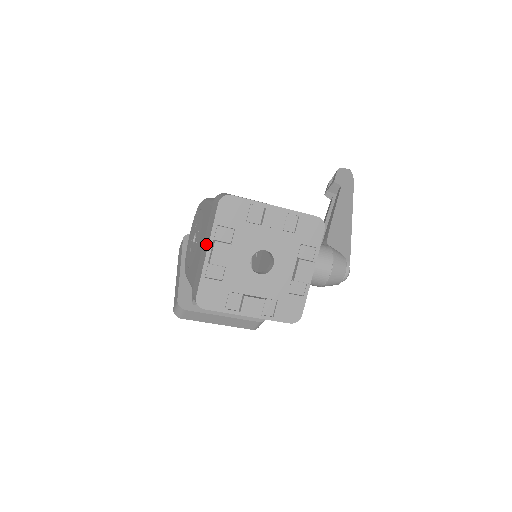
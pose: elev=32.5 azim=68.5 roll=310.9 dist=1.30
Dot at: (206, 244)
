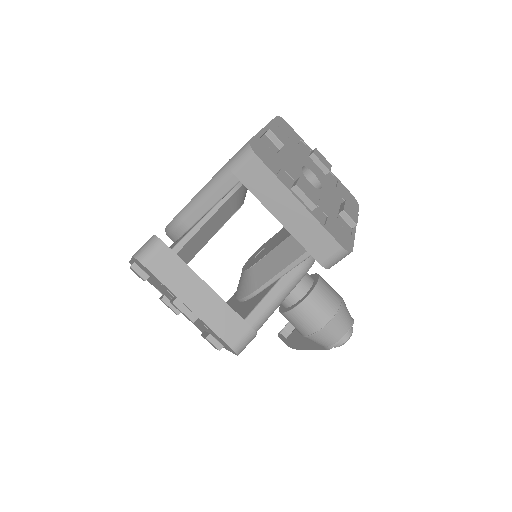
Dot at: occluded
